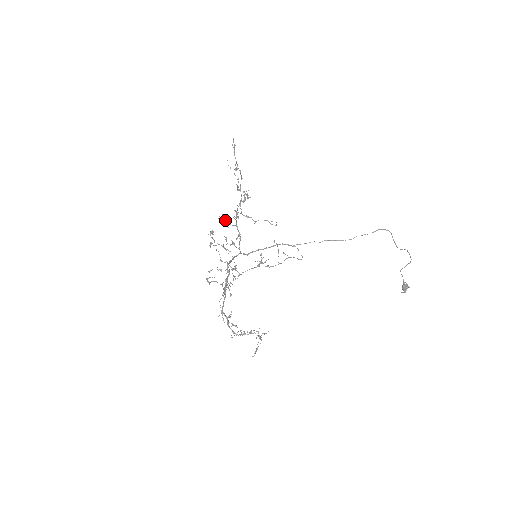
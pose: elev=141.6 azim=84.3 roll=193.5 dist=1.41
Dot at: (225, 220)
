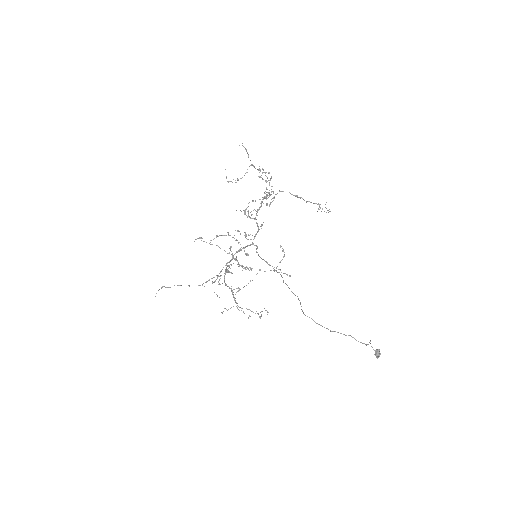
Dot at: (244, 212)
